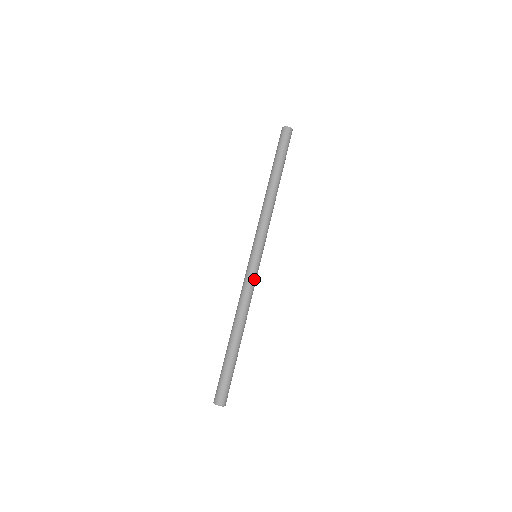
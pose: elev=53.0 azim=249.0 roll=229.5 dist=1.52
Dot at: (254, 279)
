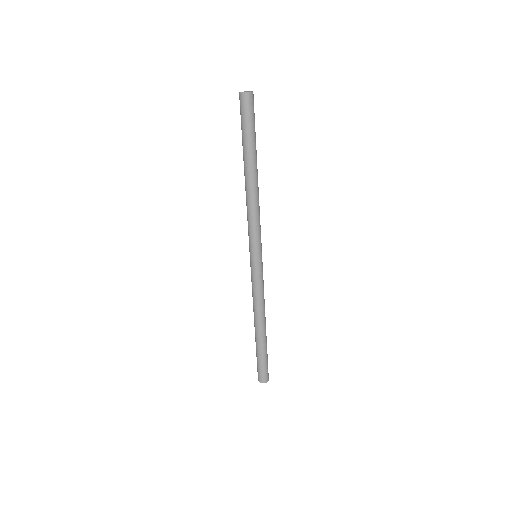
Dot at: (259, 281)
